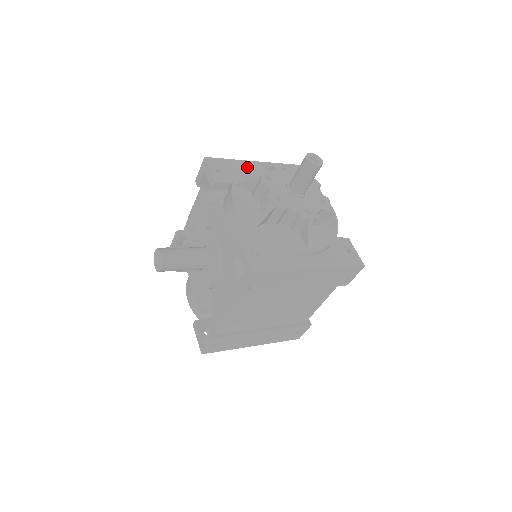
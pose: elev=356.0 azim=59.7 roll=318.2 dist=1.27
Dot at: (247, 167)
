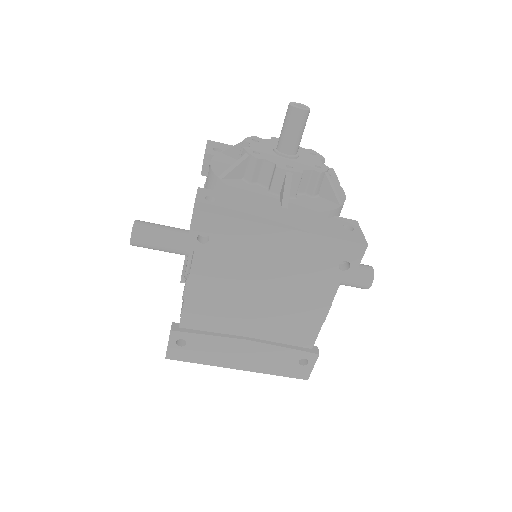
Dot at: occluded
